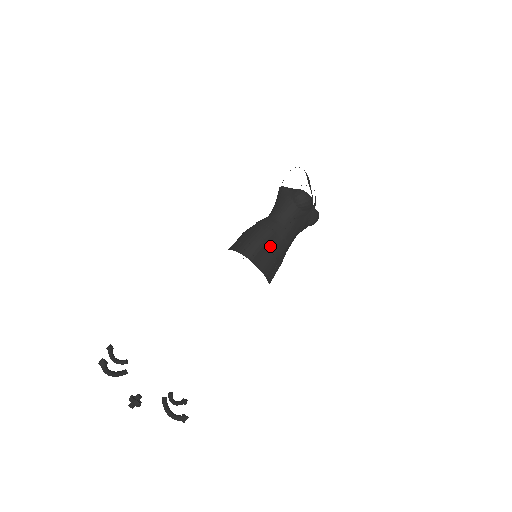
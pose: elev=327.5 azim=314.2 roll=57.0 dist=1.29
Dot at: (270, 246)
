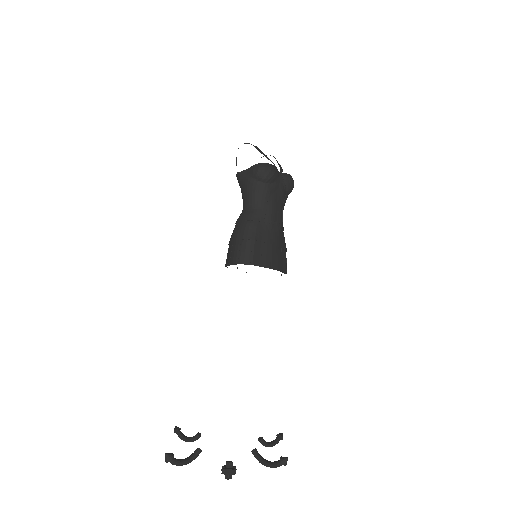
Dot at: (262, 238)
